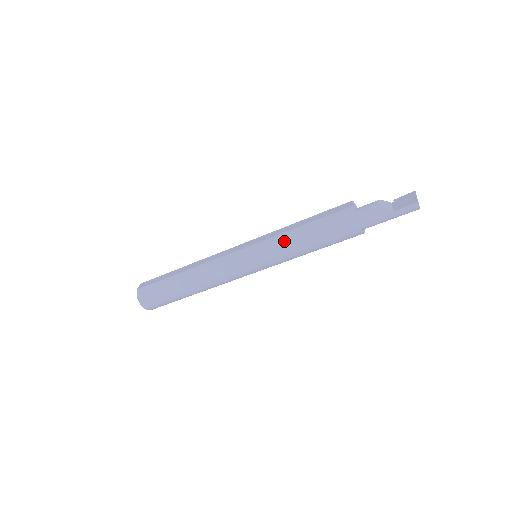
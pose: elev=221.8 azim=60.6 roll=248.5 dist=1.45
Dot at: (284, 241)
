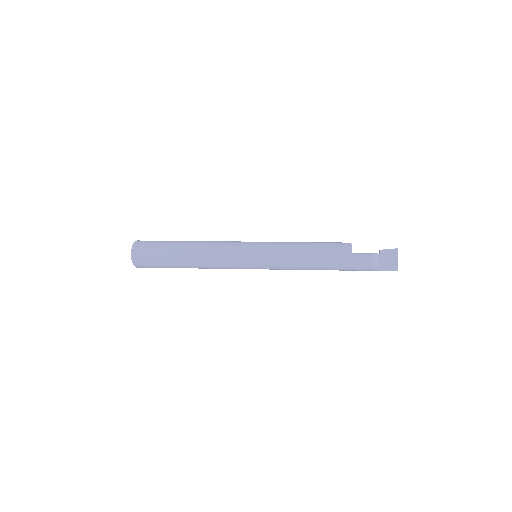
Dot at: (289, 265)
